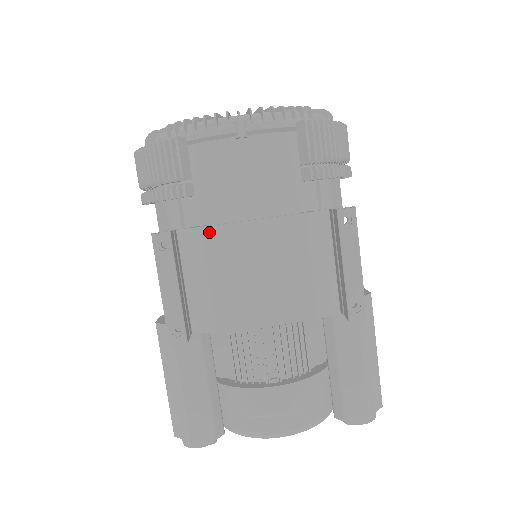
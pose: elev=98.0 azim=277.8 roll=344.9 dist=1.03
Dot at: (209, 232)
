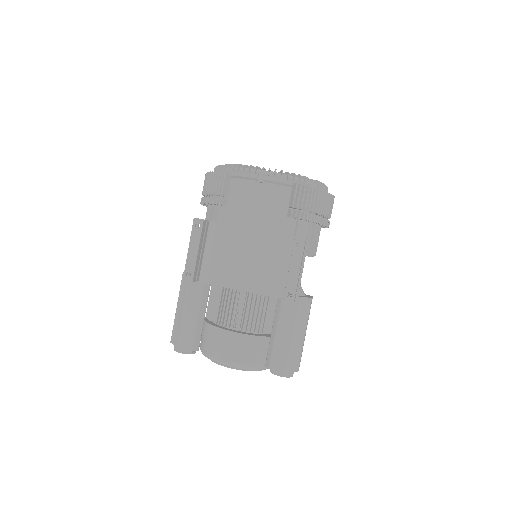
Dot at: (225, 227)
